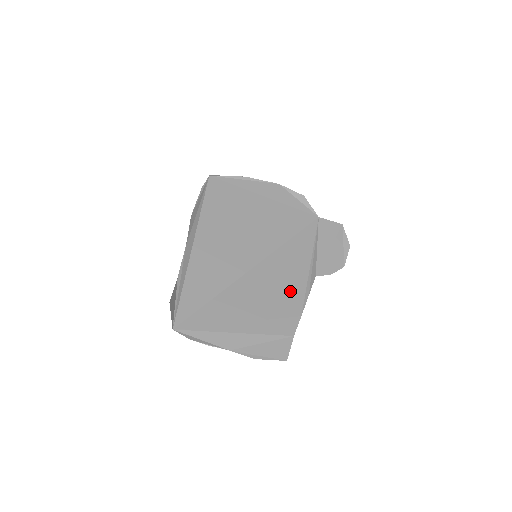
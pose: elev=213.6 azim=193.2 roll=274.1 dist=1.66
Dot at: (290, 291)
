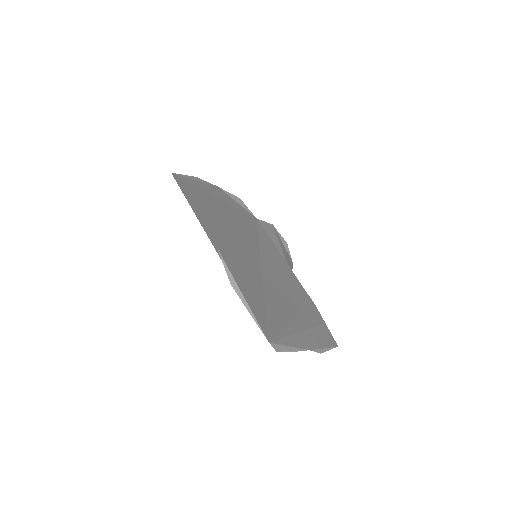
Dot at: (295, 285)
